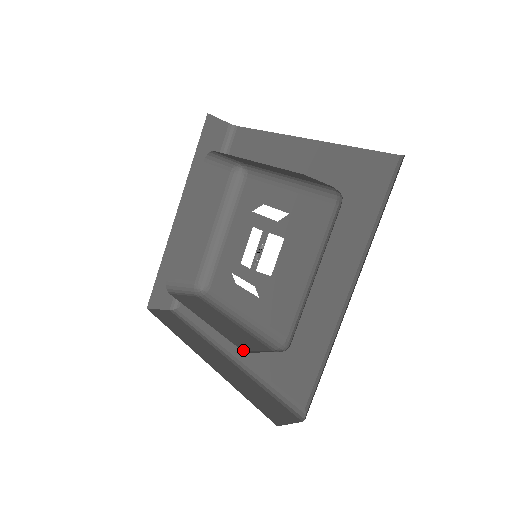
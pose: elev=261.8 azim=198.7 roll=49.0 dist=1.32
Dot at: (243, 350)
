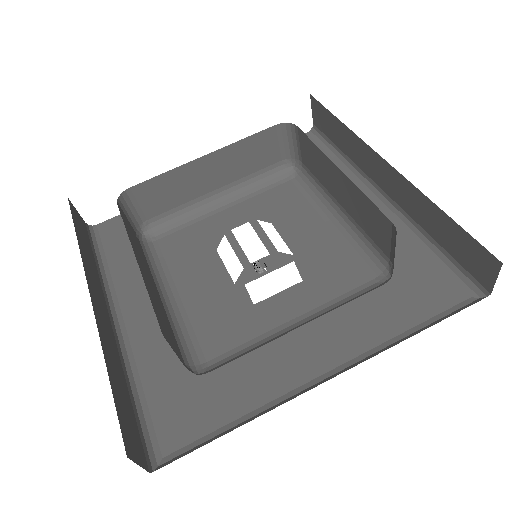
Dot at: occluded
